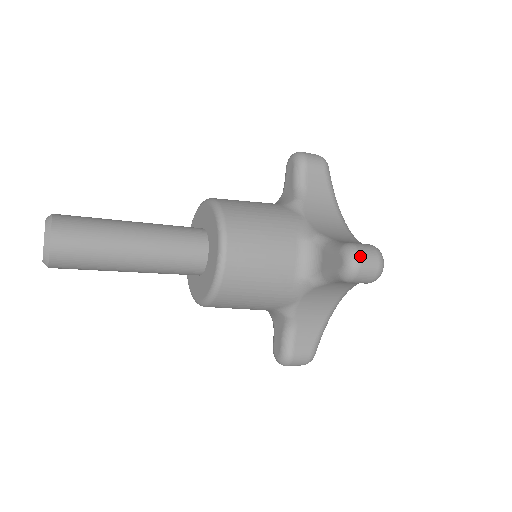
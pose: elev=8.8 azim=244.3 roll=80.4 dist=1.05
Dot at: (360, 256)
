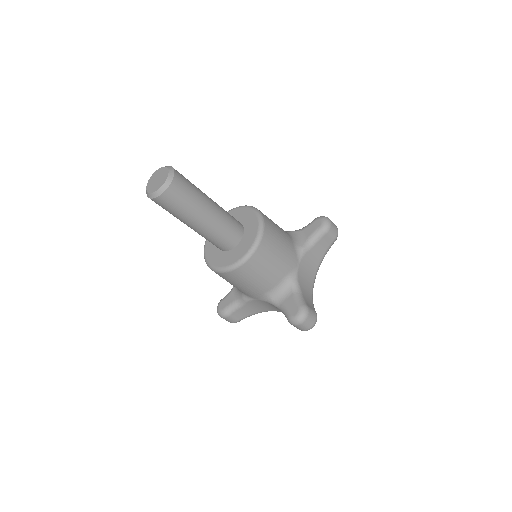
Dot at: (306, 319)
